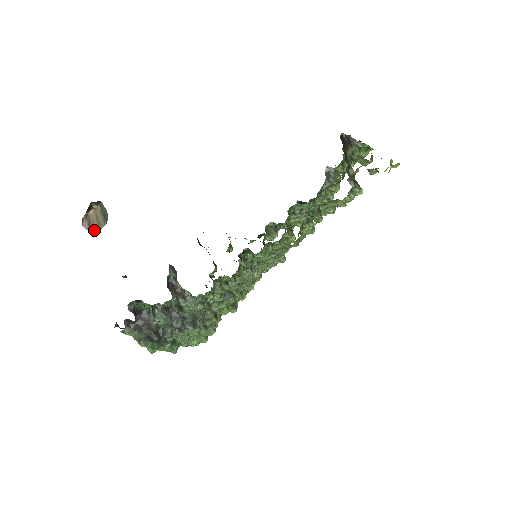
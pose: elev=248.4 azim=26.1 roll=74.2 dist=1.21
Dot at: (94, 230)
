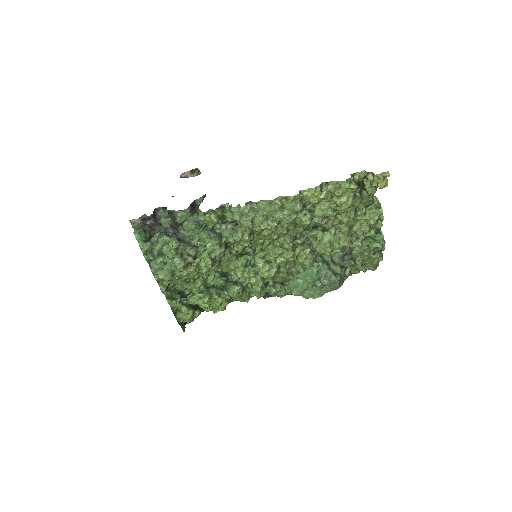
Dot at: occluded
